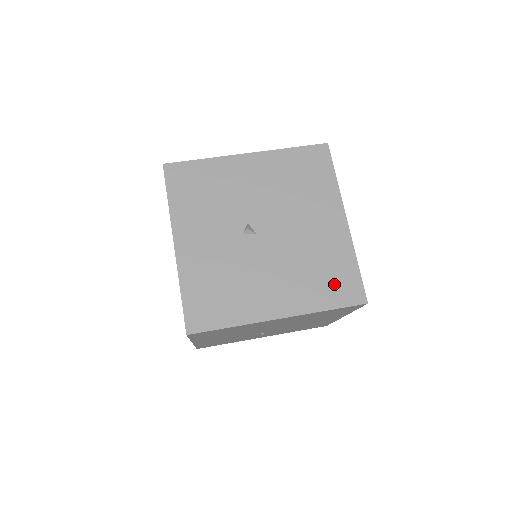
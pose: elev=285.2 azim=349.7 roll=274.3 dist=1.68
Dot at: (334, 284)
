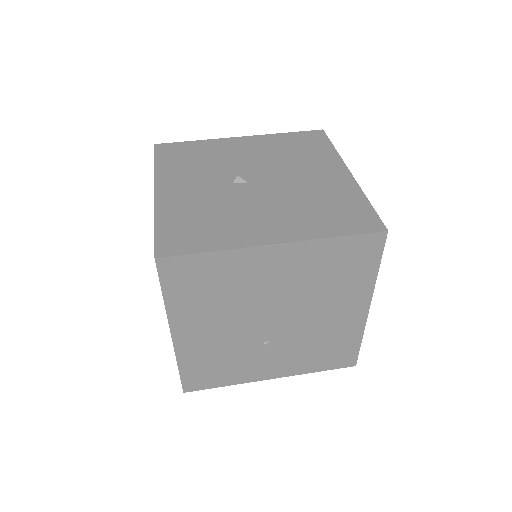
Dot at: (342, 216)
